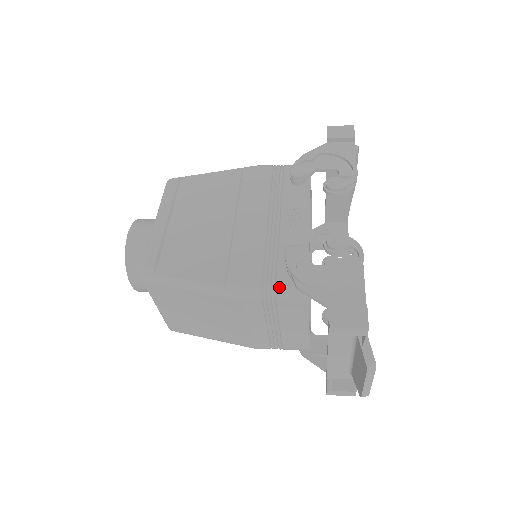
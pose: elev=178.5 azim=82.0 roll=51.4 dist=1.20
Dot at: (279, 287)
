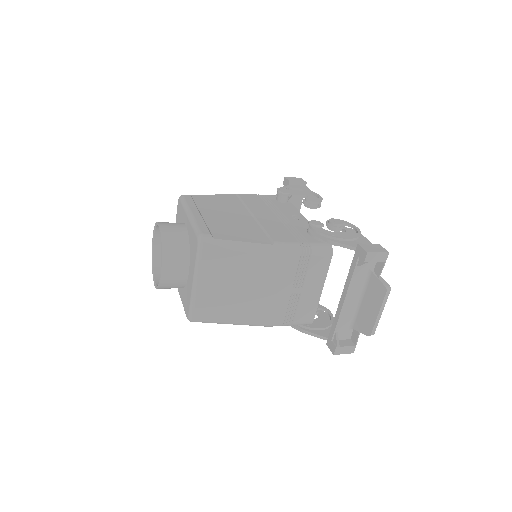
Dot at: (313, 244)
